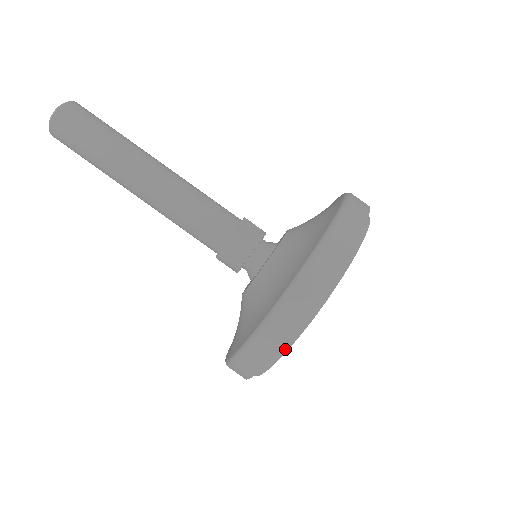
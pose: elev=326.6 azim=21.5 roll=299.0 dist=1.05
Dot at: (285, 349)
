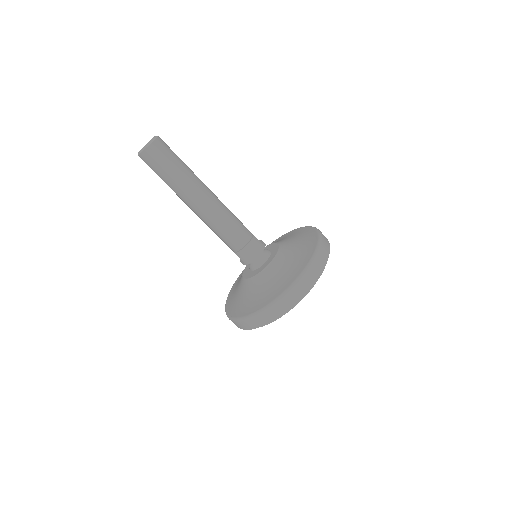
Dot at: (307, 293)
